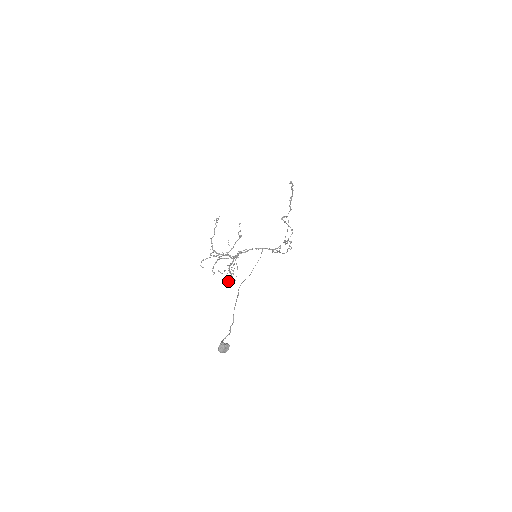
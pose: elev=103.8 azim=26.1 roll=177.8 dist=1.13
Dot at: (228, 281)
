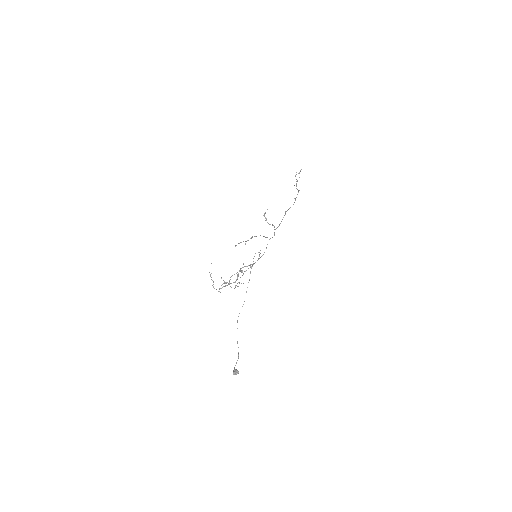
Dot at: occluded
